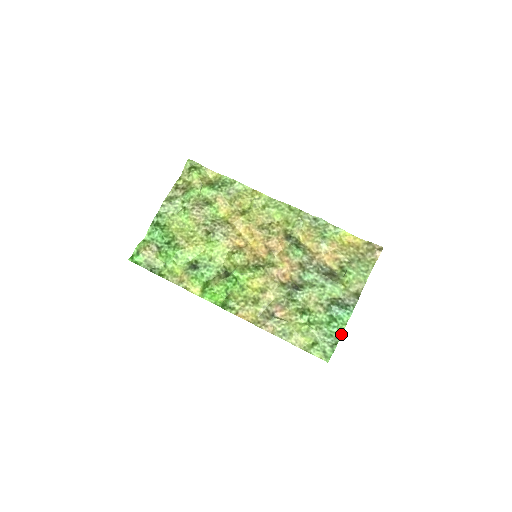
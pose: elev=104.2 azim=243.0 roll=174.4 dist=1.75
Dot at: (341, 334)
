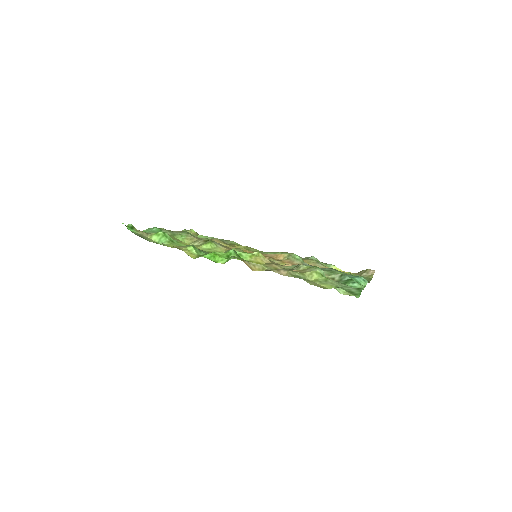
Dot at: (363, 288)
